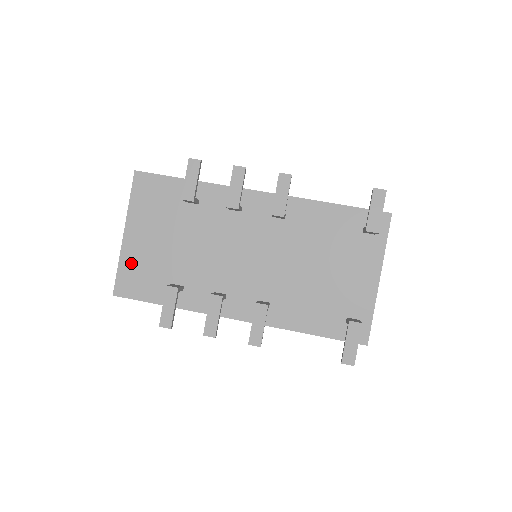
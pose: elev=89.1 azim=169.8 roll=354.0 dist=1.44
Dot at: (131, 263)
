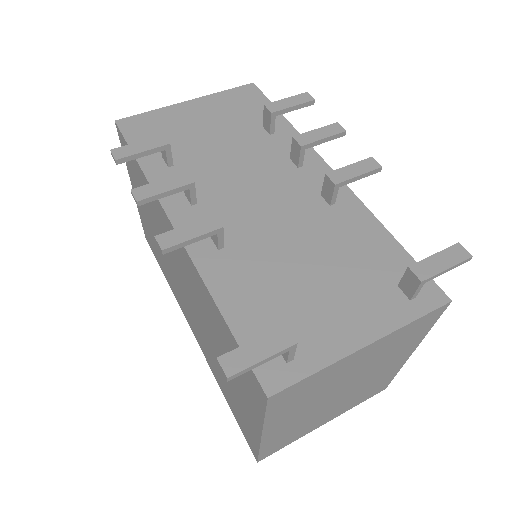
Dot at: (162, 118)
